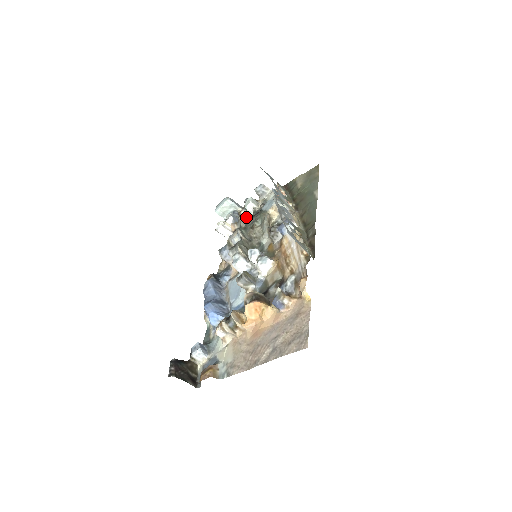
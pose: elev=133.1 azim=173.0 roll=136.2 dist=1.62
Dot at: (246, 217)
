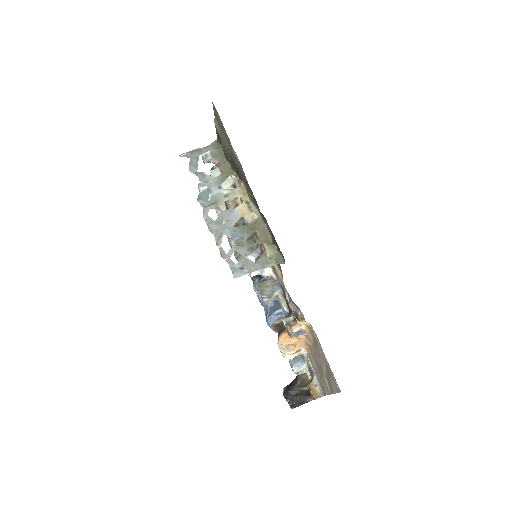
Dot at: (223, 203)
